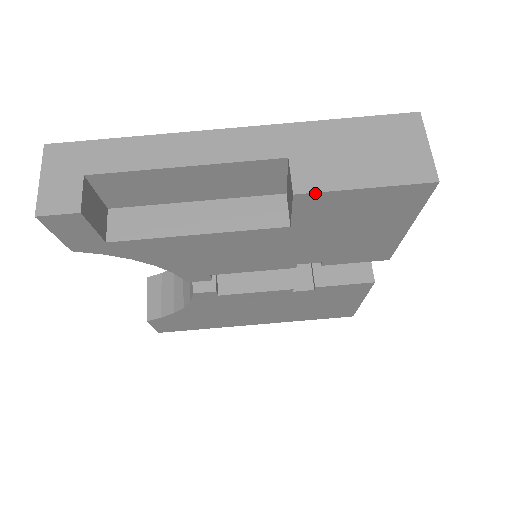
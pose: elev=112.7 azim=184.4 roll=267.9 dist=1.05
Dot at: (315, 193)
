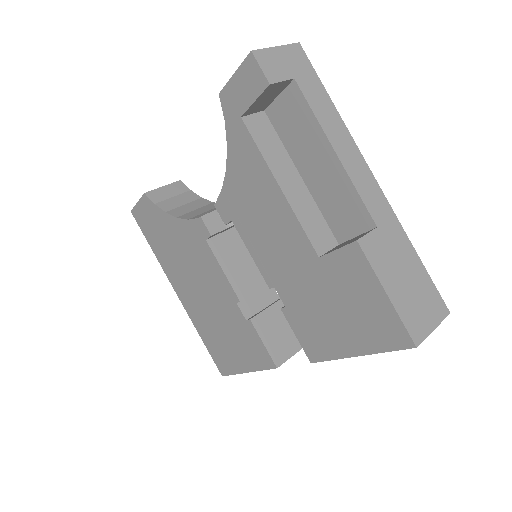
Dot at: (365, 257)
